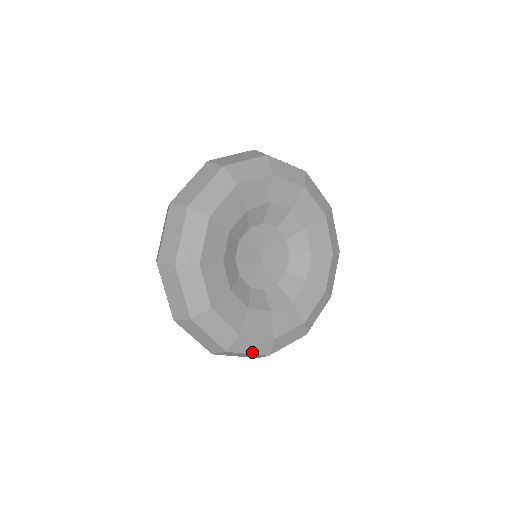
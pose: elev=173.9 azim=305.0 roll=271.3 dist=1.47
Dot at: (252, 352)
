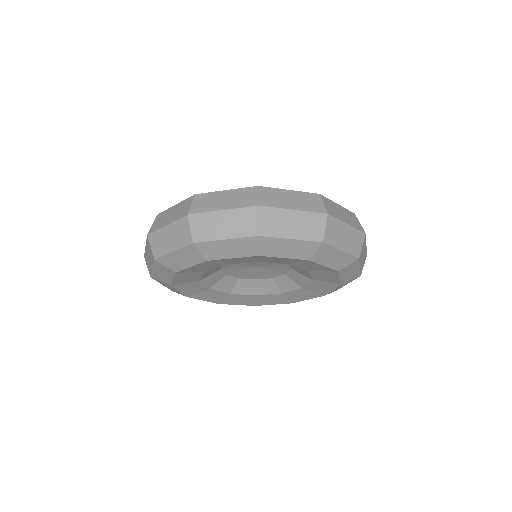
Dot at: occluded
